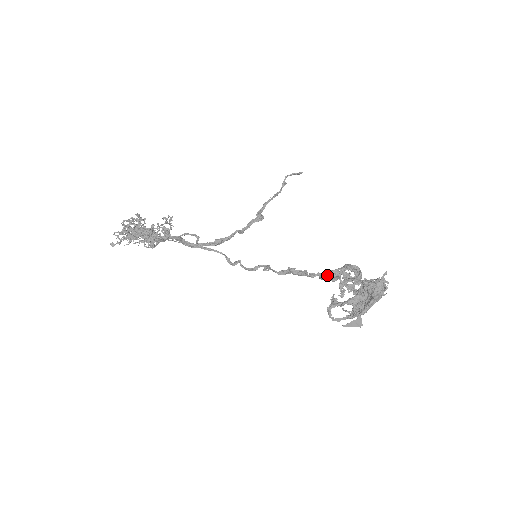
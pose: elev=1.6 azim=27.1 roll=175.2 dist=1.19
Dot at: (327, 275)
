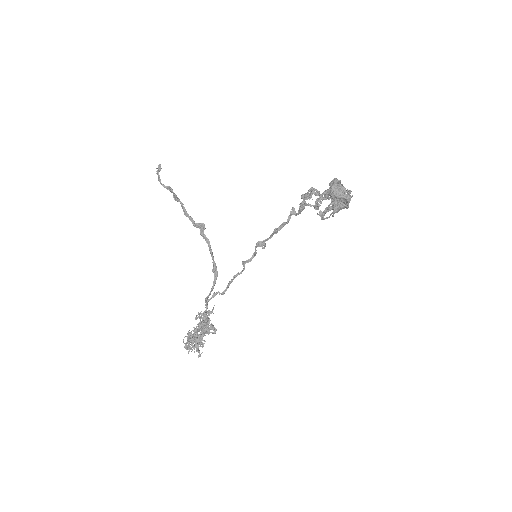
Dot at: (300, 212)
